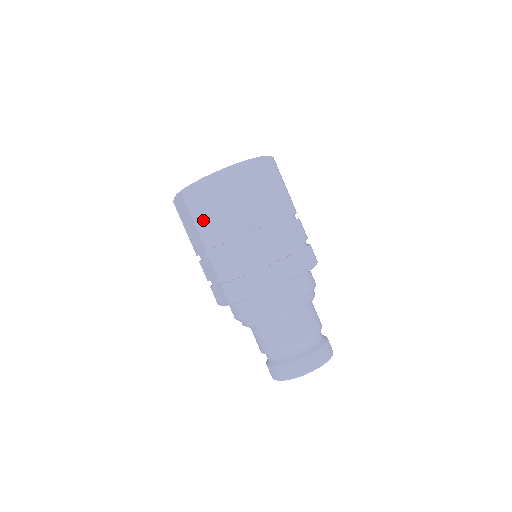
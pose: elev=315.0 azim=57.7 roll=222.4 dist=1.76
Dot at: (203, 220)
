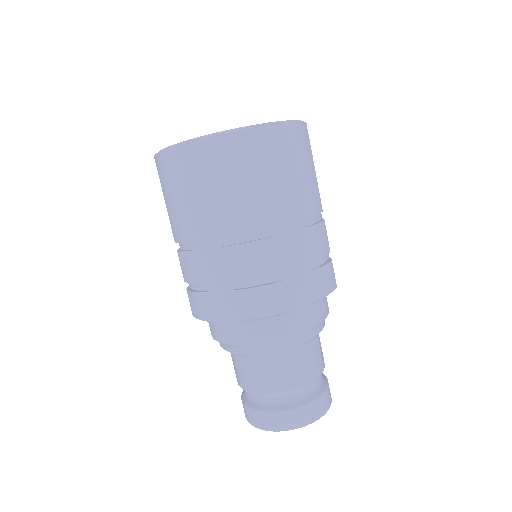
Dot at: (170, 203)
